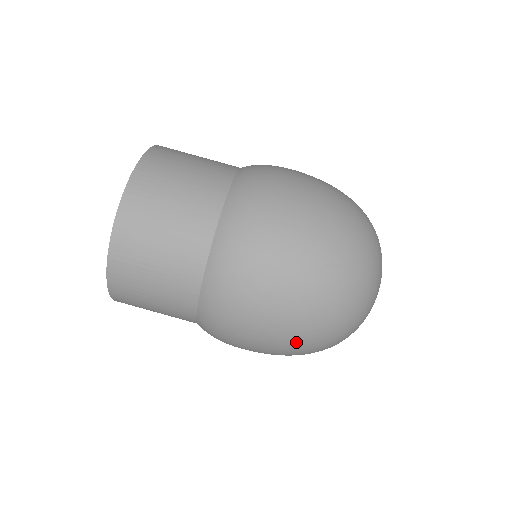
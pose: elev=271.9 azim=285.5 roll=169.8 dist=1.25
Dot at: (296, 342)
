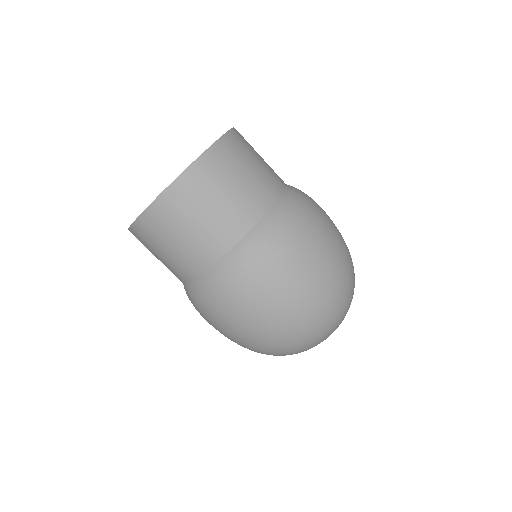
Dot at: occluded
